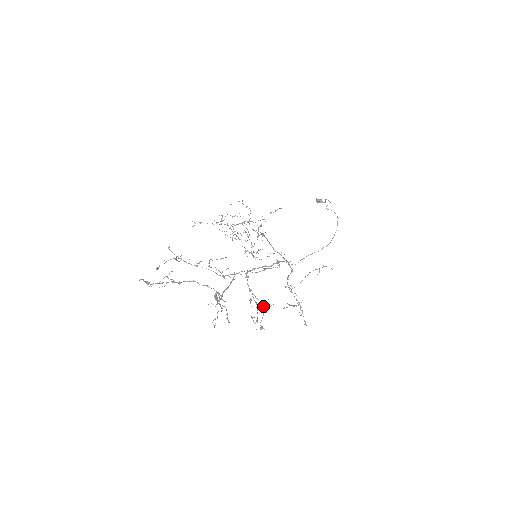
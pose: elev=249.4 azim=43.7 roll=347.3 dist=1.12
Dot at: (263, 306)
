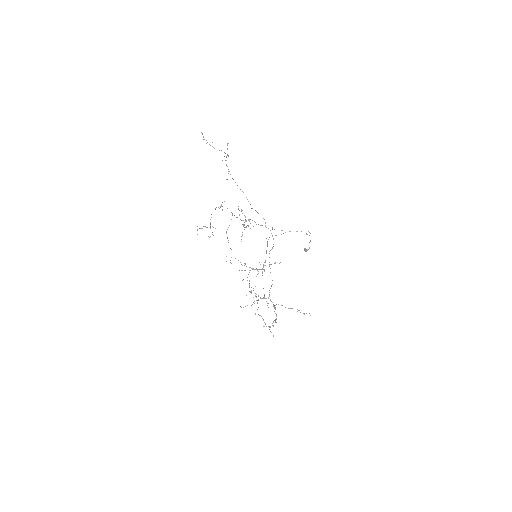
Dot at: (248, 226)
